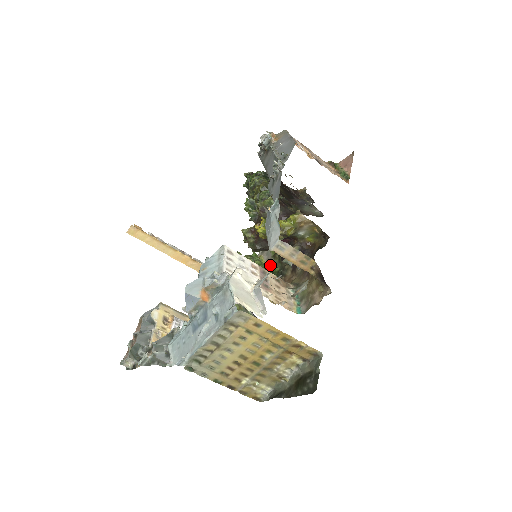
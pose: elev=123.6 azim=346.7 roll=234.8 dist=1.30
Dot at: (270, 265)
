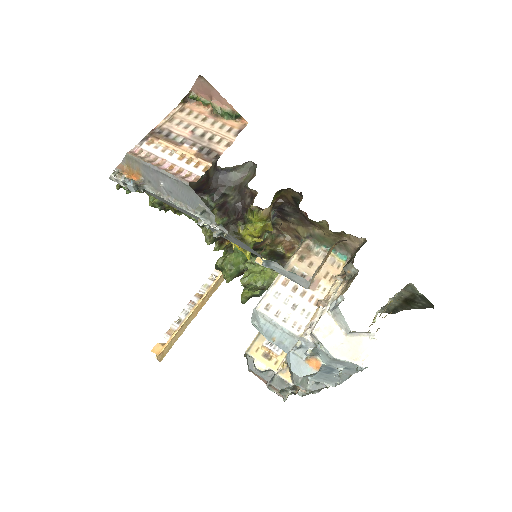
Dot at: occluded
